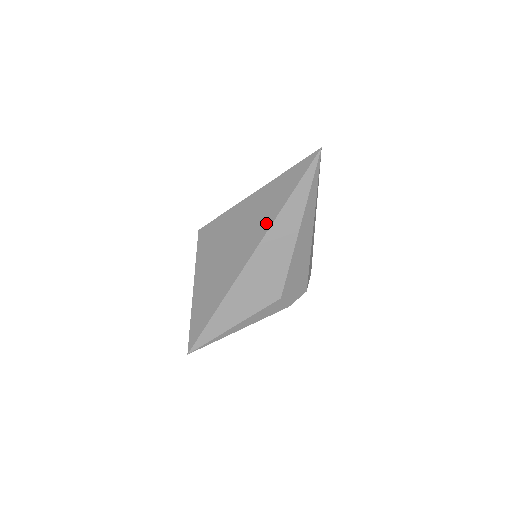
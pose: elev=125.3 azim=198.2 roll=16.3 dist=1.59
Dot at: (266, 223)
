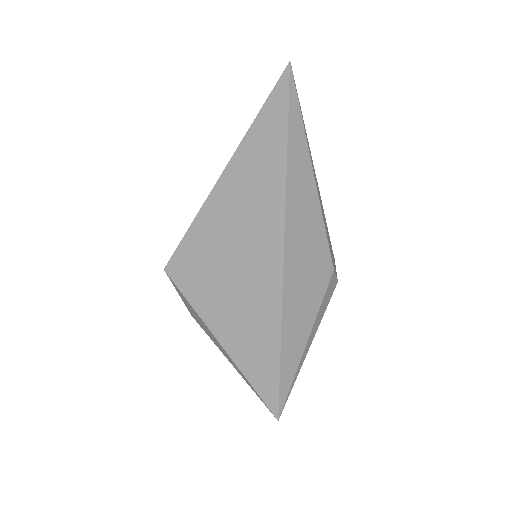
Dot at: (276, 181)
